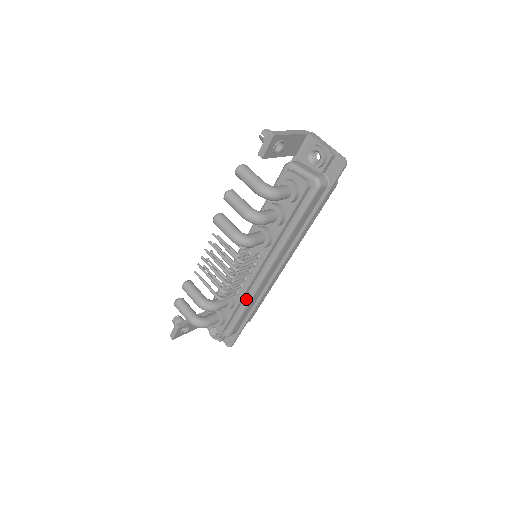
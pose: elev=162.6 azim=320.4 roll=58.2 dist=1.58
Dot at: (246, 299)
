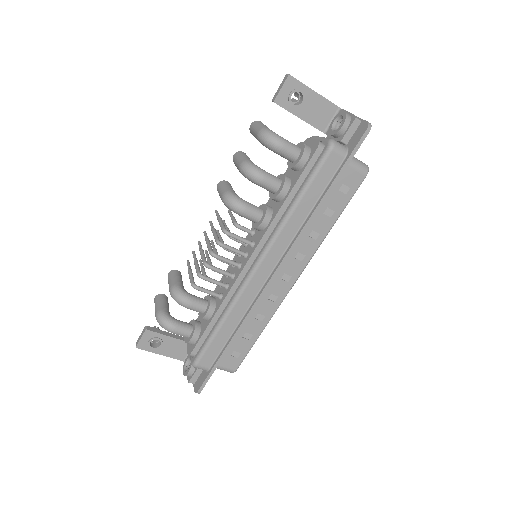
Dot at: (227, 306)
